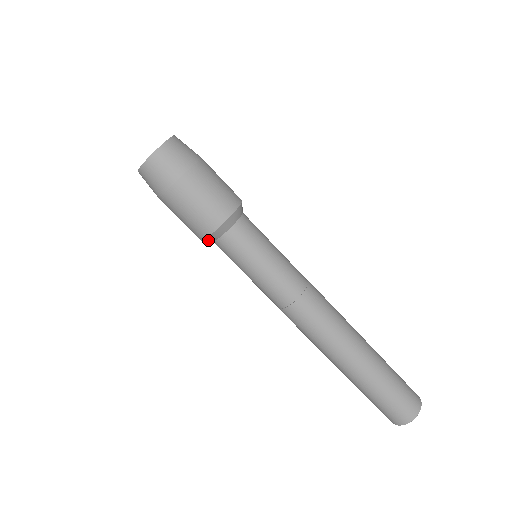
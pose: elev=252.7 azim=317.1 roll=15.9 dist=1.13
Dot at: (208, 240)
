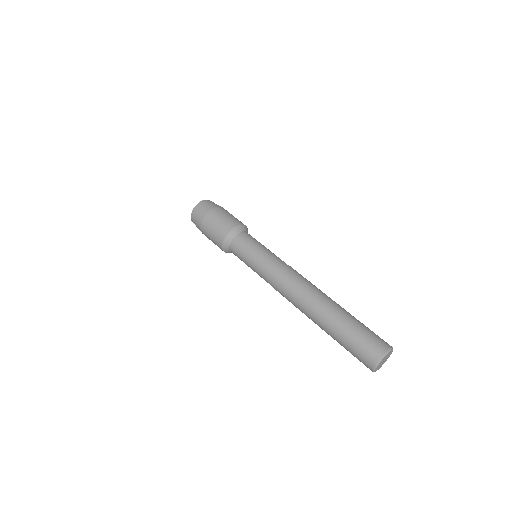
Dot at: (226, 250)
